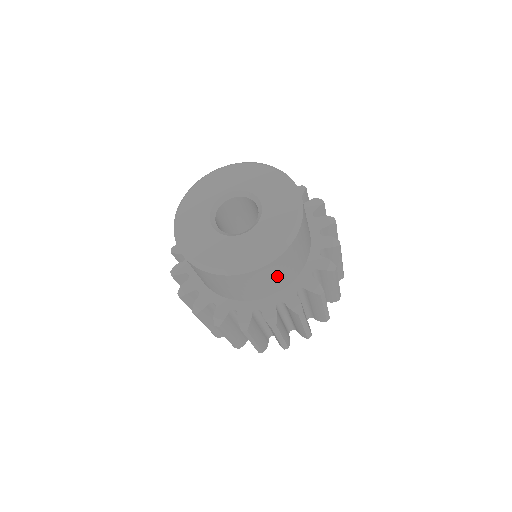
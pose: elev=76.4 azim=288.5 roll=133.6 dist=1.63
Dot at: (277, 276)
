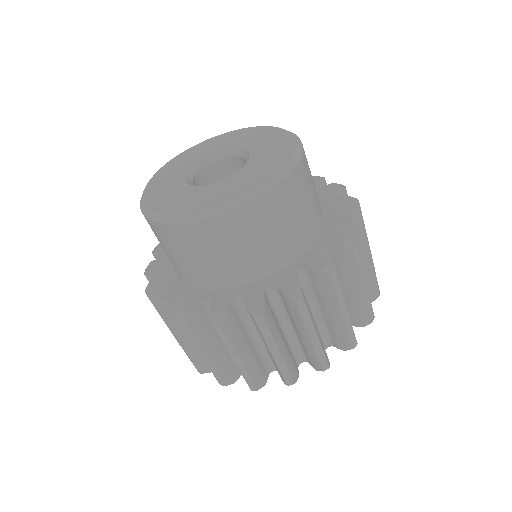
Dot at: (312, 190)
